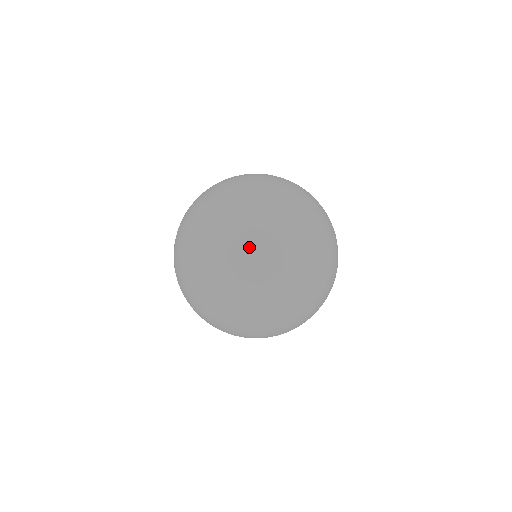
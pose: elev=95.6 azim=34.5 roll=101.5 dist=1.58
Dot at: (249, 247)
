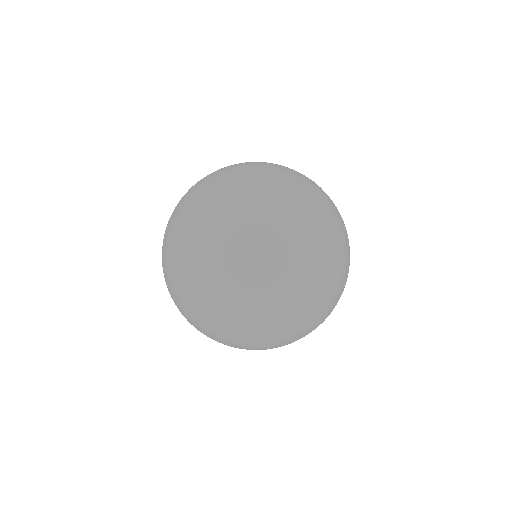
Dot at: (183, 315)
